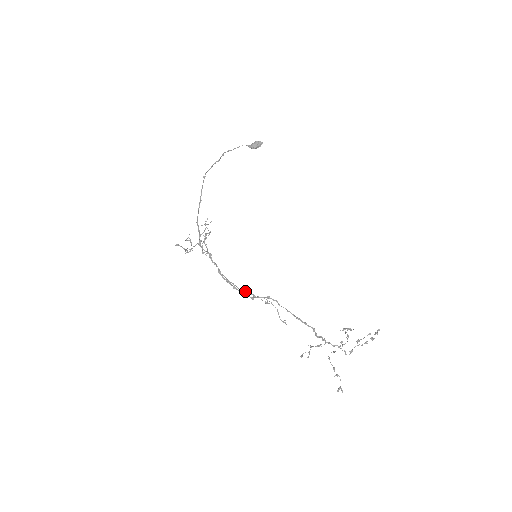
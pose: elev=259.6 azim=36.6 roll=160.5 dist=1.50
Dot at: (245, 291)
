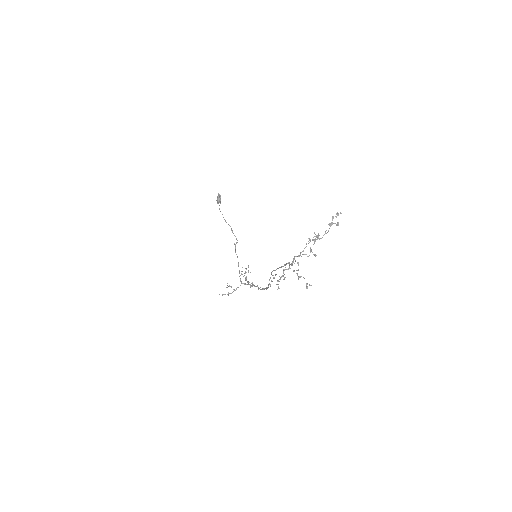
Dot at: occluded
